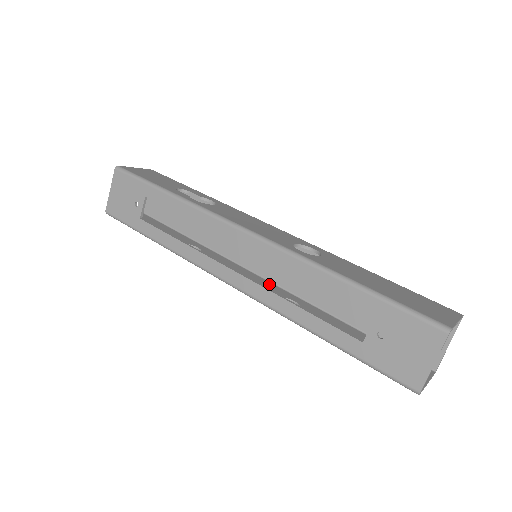
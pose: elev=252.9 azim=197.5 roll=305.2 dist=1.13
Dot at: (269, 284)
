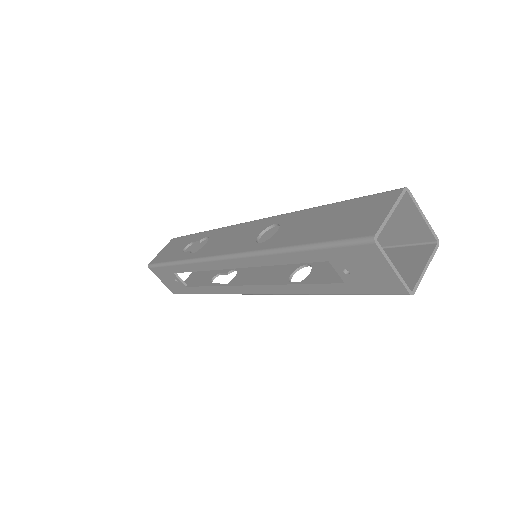
Dot at: occluded
